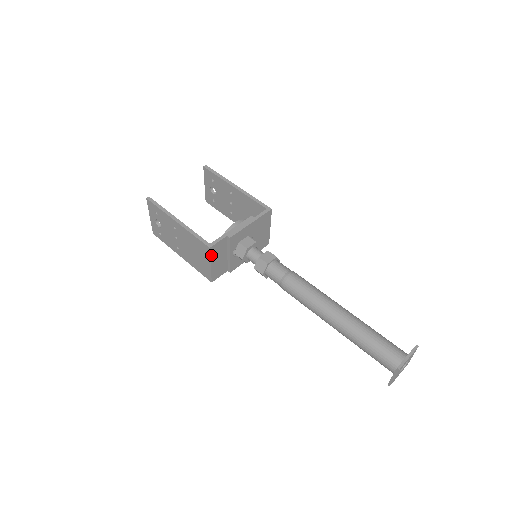
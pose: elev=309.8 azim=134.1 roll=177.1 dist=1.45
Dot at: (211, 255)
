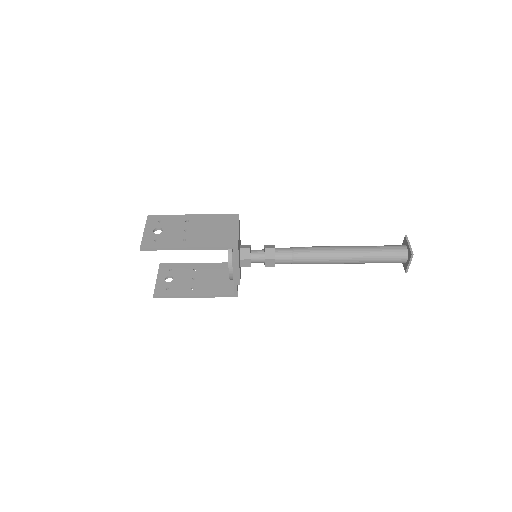
Dot at: occluded
